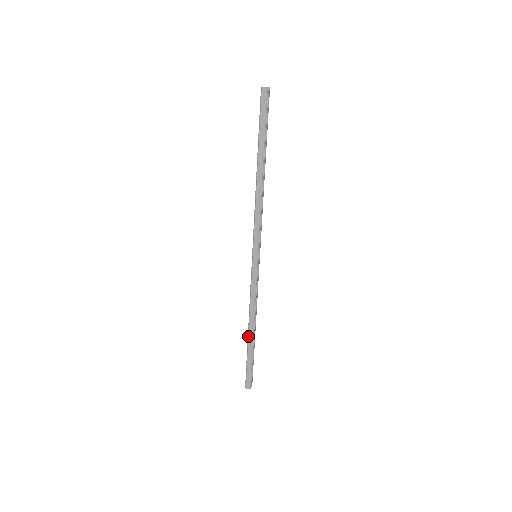
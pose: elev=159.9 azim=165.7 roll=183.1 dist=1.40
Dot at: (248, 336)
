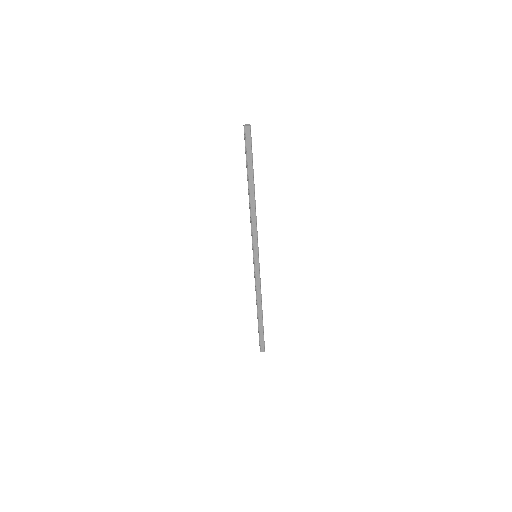
Dot at: (258, 315)
